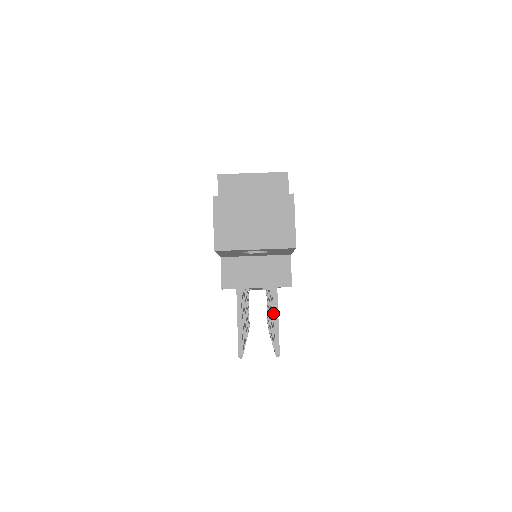
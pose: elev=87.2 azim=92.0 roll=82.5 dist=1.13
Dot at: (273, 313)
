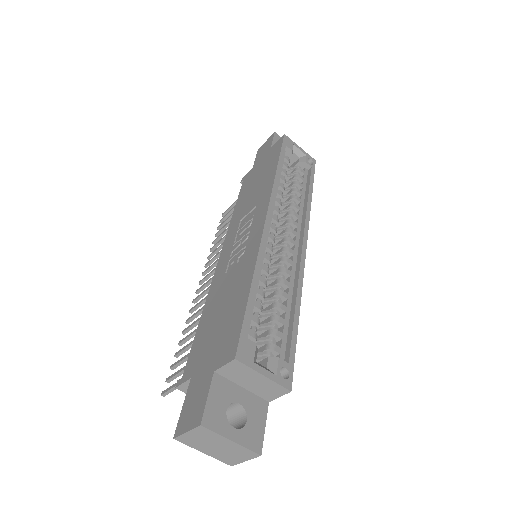
Dot at: occluded
